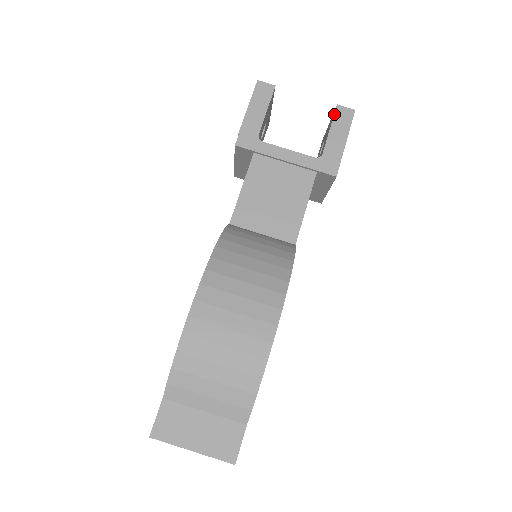
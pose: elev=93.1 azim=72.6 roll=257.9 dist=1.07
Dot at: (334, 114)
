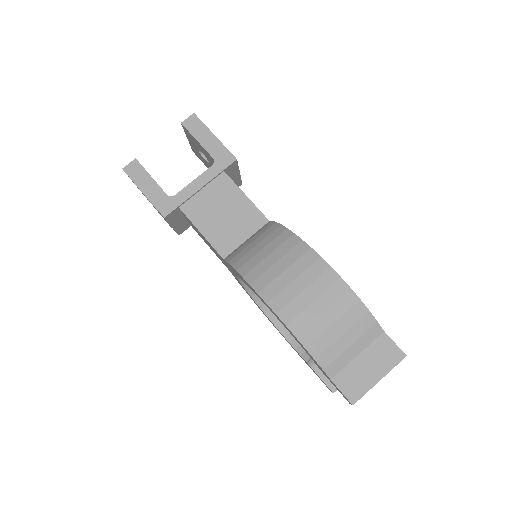
Dot at: (187, 130)
